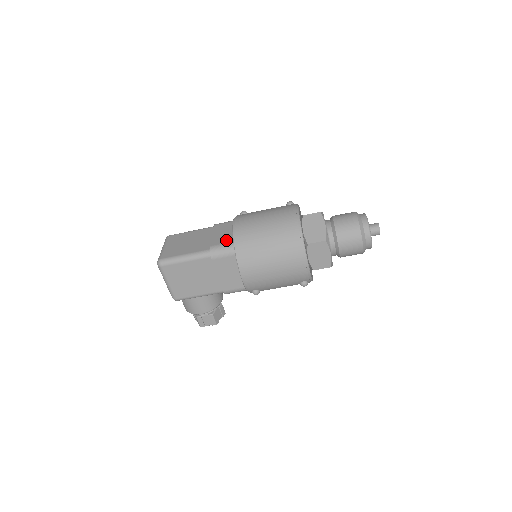
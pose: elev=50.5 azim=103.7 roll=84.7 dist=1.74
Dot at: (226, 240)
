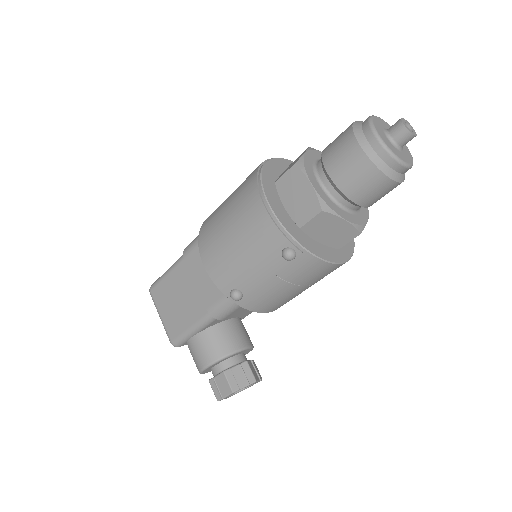
Dot at: occluded
